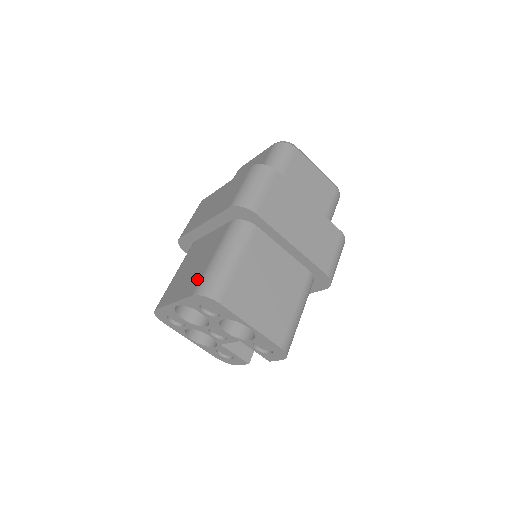
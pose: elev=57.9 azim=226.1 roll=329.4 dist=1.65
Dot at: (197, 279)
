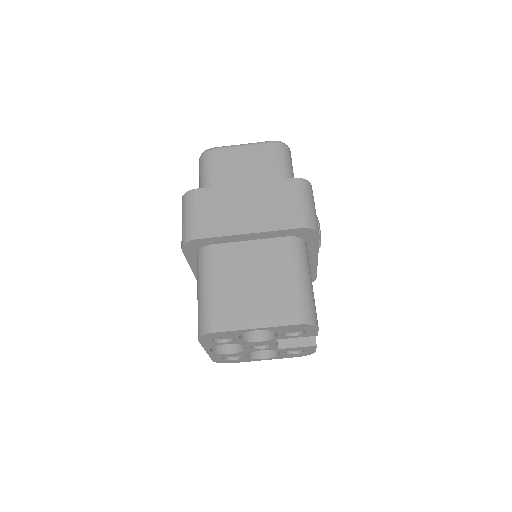
Dot at: occluded
